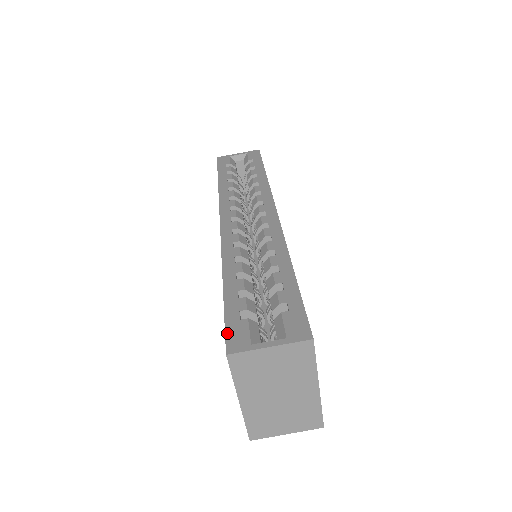
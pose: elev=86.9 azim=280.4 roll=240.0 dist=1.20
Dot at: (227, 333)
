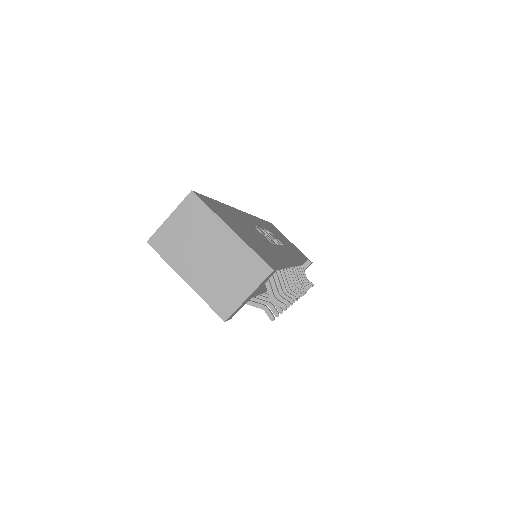
Dot at: occluded
